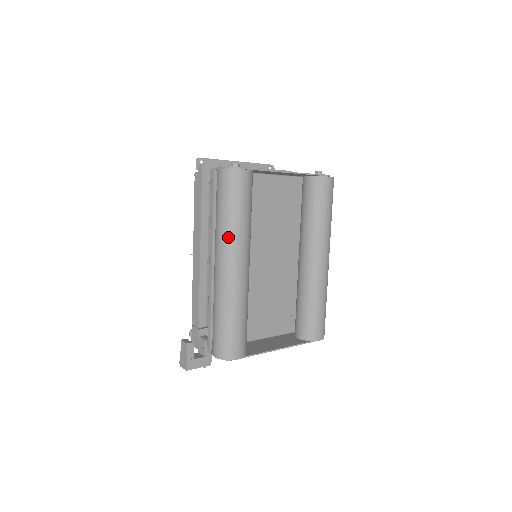
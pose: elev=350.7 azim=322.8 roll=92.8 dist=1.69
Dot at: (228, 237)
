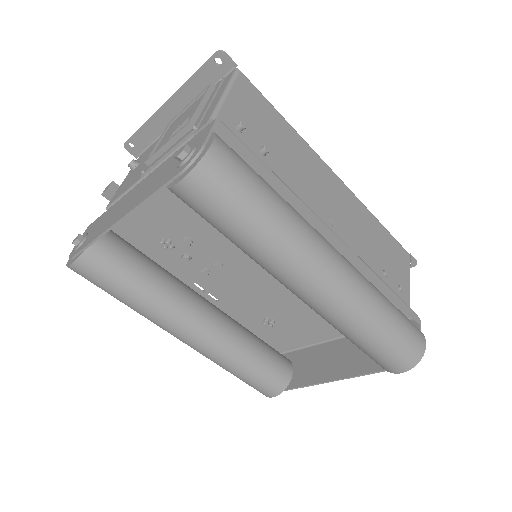
Dot at: occluded
